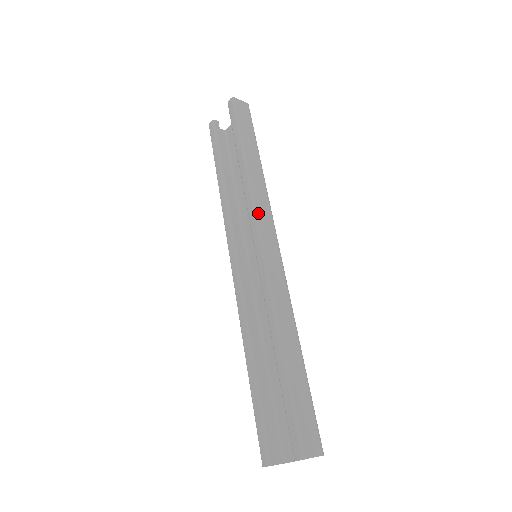
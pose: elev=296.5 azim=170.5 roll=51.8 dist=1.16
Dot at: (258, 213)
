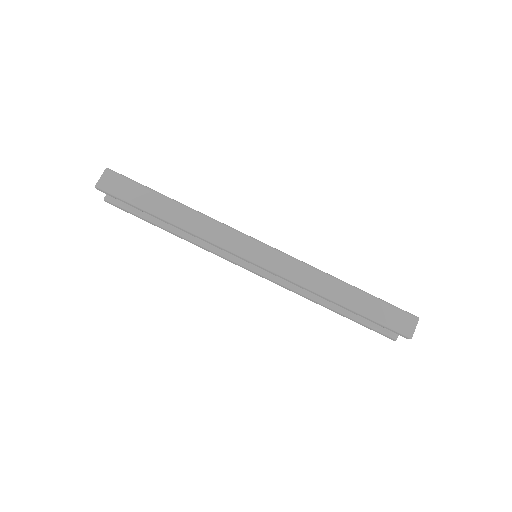
Dot at: (227, 246)
